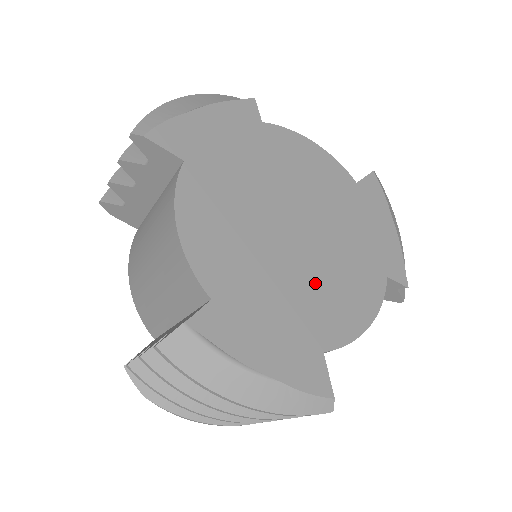
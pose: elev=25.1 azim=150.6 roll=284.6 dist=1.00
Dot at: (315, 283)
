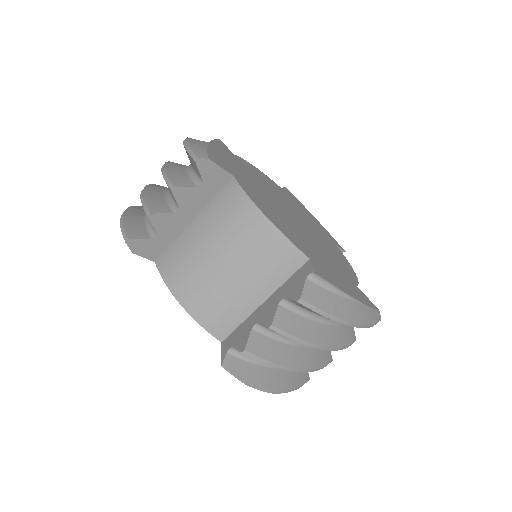
Dot at: (325, 249)
